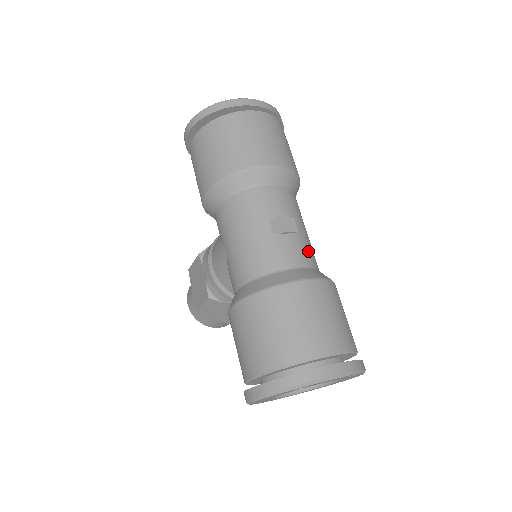
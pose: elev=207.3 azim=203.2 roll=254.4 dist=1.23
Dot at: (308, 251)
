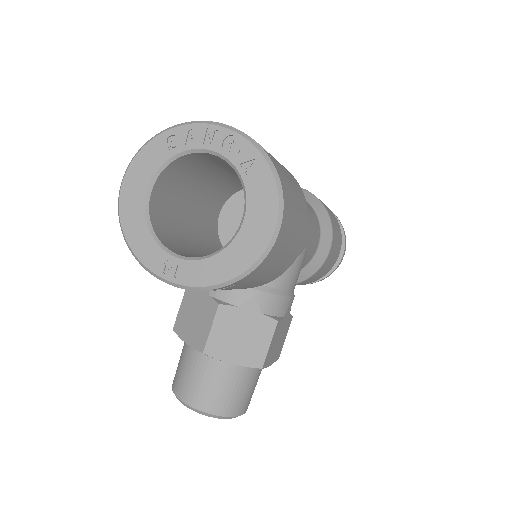
Dot at: occluded
